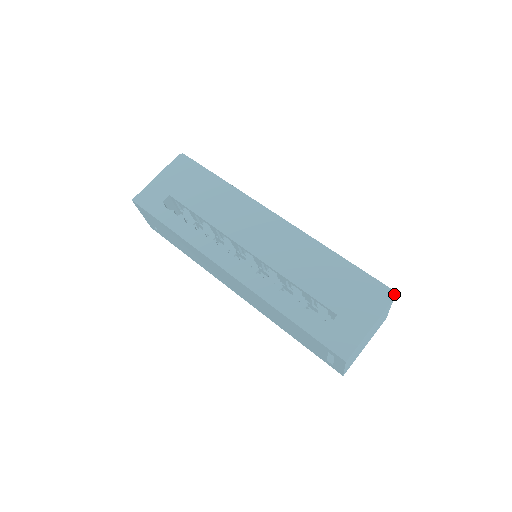
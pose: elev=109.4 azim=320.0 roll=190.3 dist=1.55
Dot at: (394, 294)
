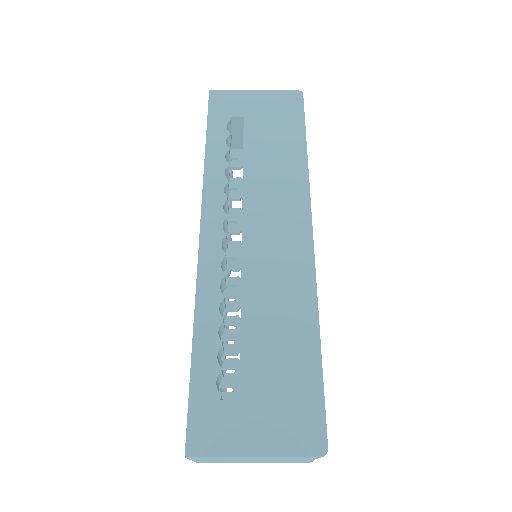
Dot at: (323, 453)
